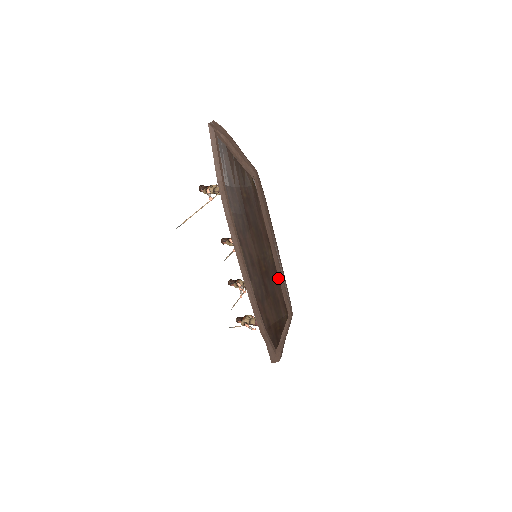
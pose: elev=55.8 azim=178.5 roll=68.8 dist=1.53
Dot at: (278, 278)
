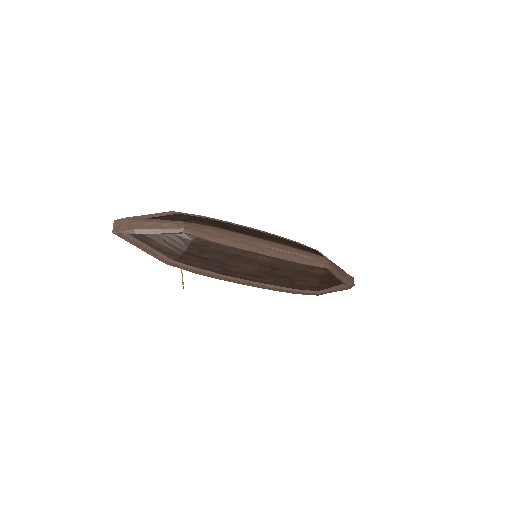
Dot at: (287, 261)
